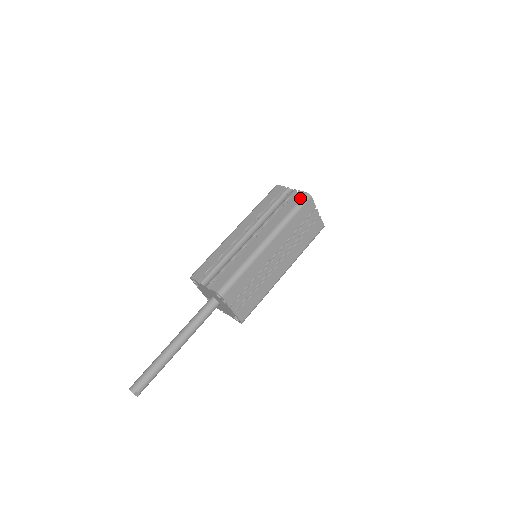
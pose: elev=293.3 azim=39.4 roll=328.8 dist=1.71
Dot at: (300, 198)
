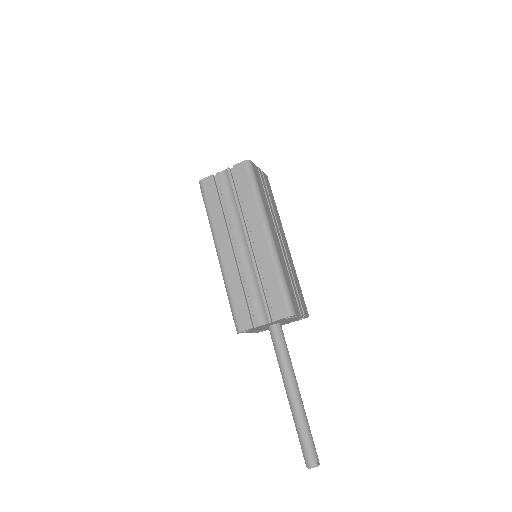
Dot at: (245, 171)
